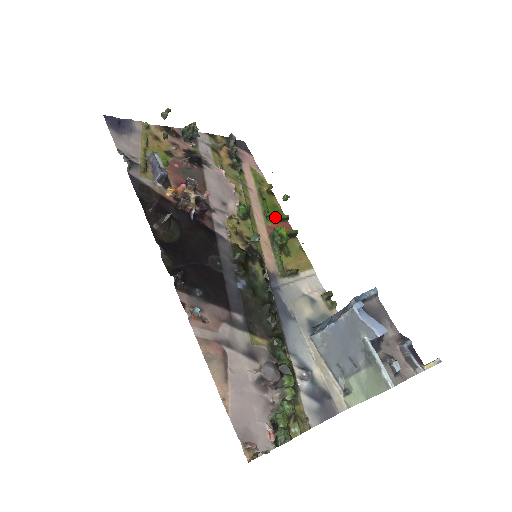
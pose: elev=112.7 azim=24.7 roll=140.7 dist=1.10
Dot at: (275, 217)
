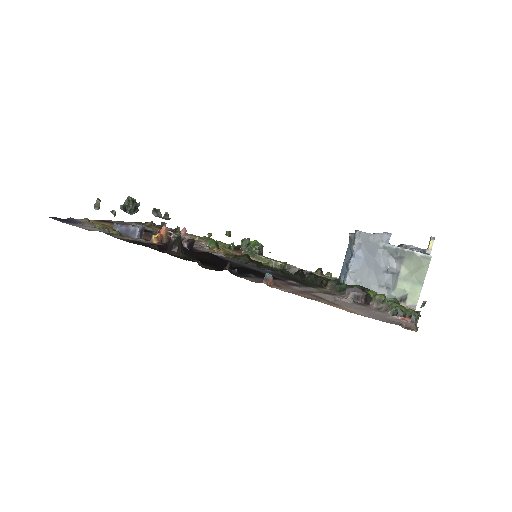
Dot at: (235, 246)
